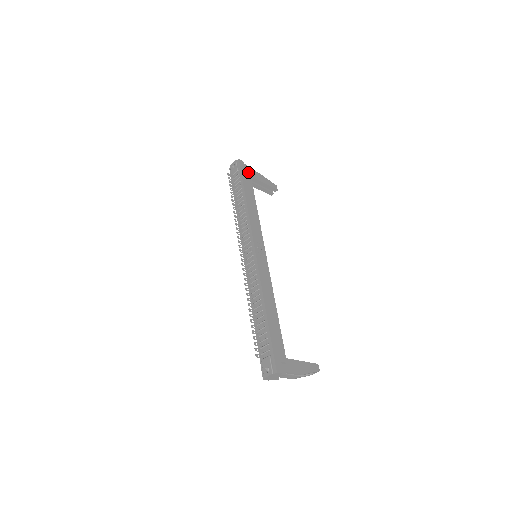
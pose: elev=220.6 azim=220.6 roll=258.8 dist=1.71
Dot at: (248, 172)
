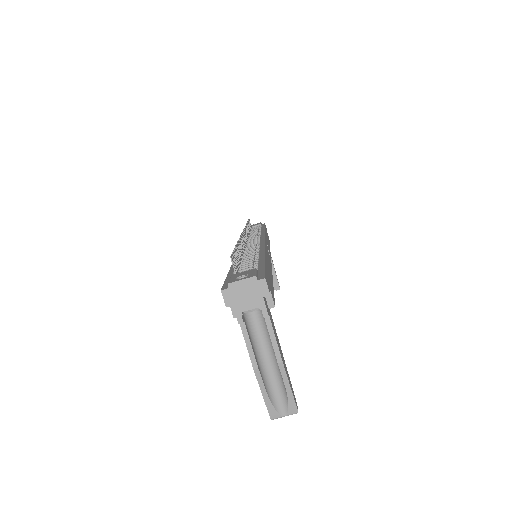
Dot at: (268, 236)
